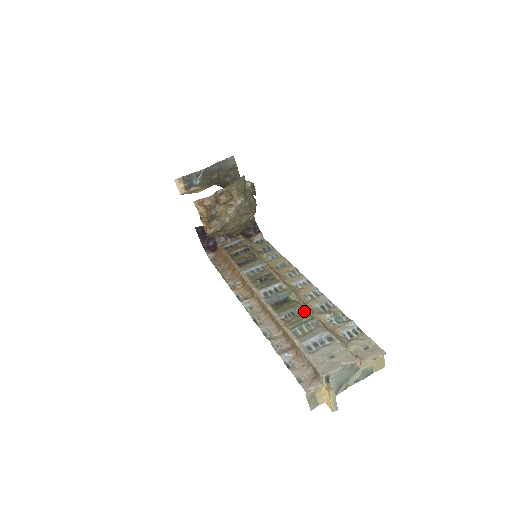
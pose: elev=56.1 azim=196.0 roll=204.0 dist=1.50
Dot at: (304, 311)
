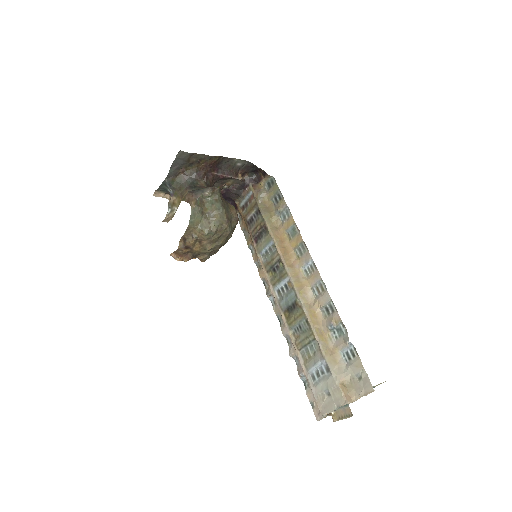
Dot at: (308, 326)
